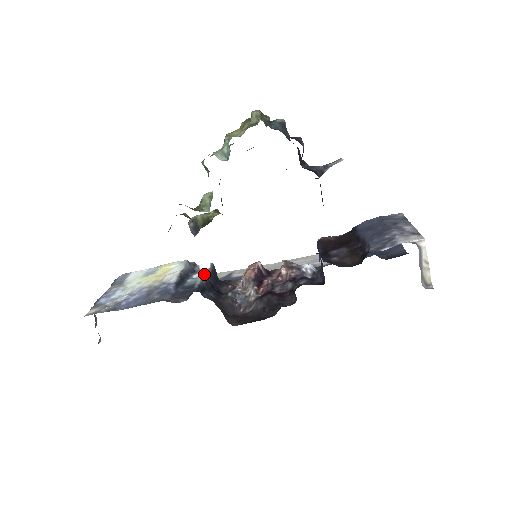
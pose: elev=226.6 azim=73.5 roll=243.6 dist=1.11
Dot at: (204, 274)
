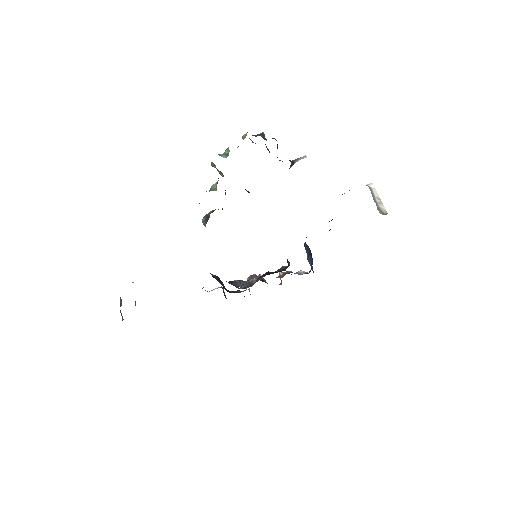
Dot at: occluded
